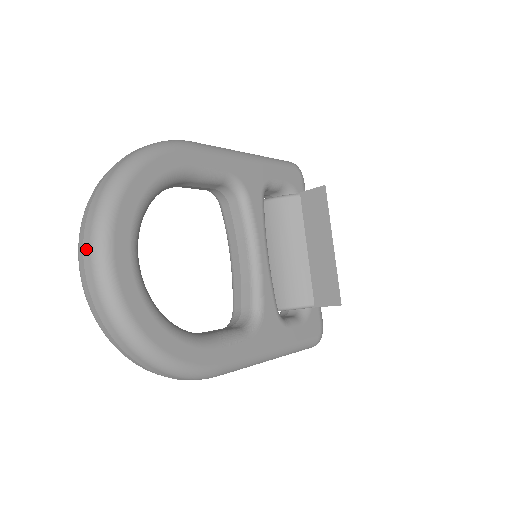
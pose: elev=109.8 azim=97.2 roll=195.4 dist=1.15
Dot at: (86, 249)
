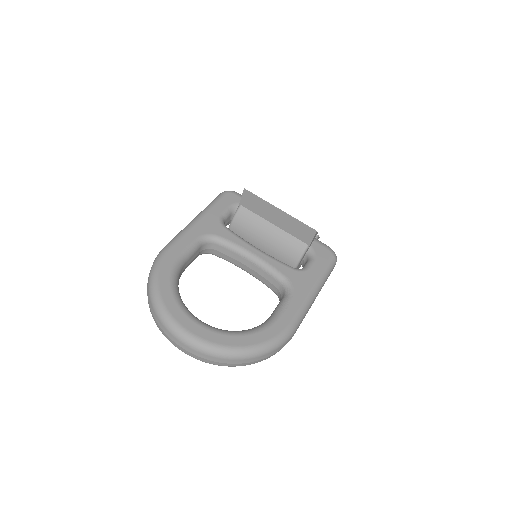
Dot at: (176, 341)
